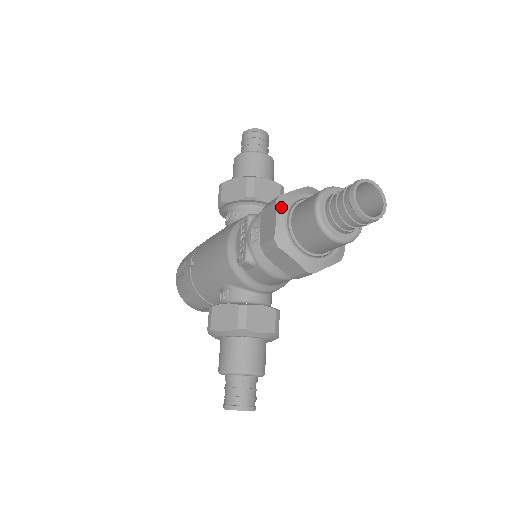
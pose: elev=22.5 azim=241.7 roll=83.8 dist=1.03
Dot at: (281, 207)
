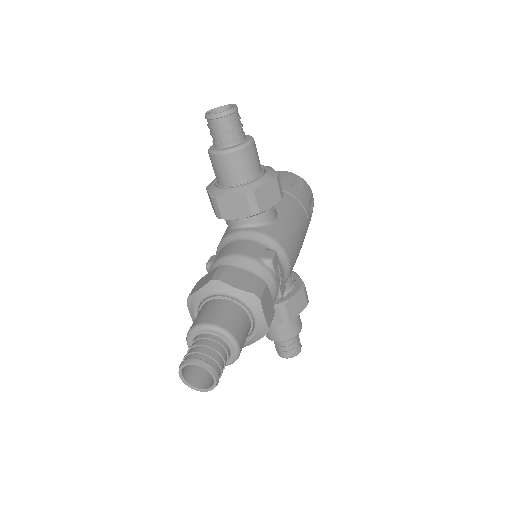
Dot at: (190, 309)
